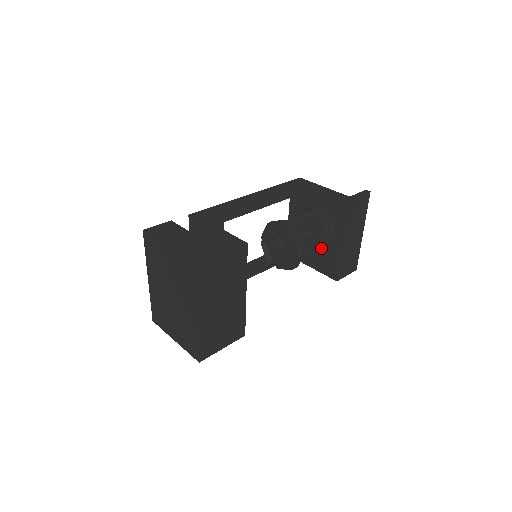
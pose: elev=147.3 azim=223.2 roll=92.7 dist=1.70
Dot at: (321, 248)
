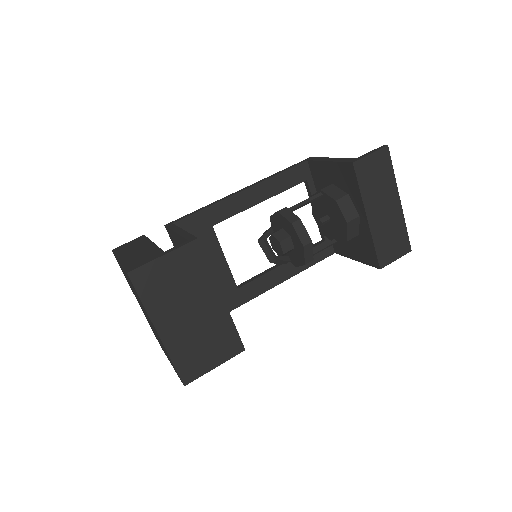
Dot at: (344, 231)
